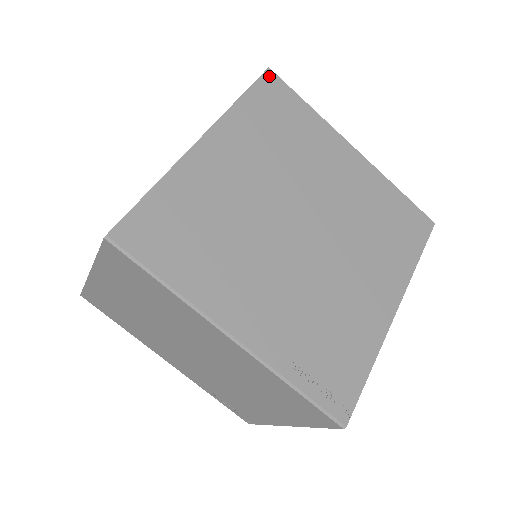
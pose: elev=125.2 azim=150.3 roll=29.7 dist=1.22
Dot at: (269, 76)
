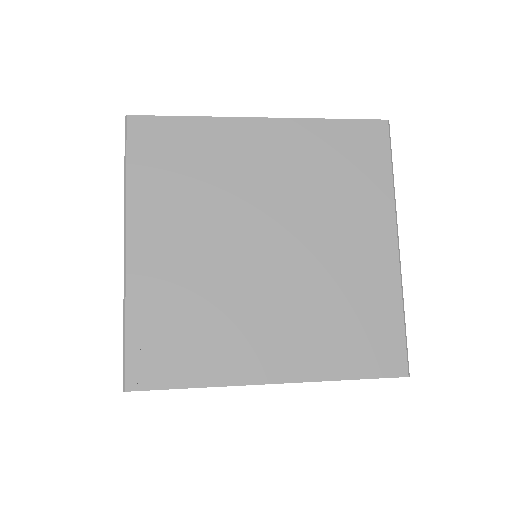
Dot at: (380, 126)
